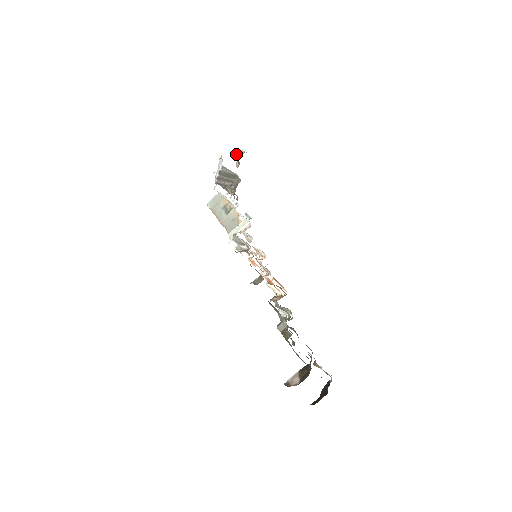
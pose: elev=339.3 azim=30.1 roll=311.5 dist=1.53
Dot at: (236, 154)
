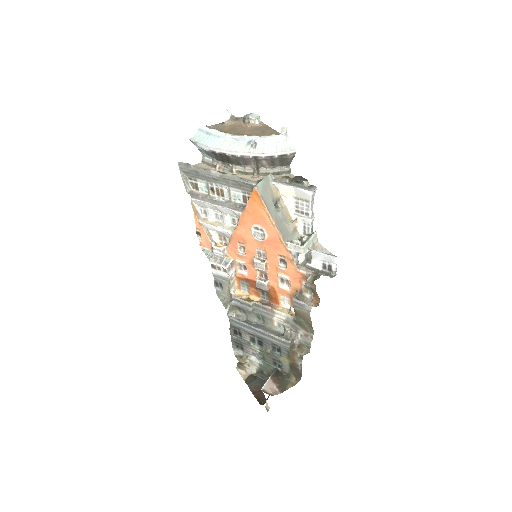
Dot at: (252, 116)
